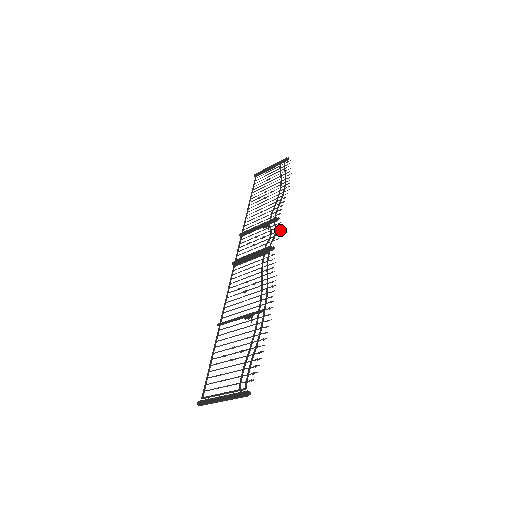
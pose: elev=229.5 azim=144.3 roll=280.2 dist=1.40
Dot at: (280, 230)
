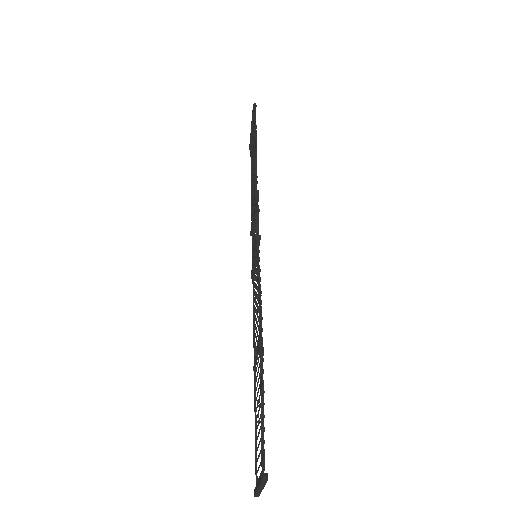
Dot at: (258, 207)
